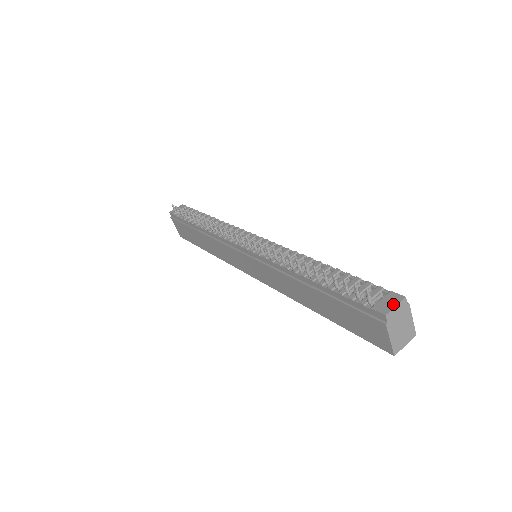
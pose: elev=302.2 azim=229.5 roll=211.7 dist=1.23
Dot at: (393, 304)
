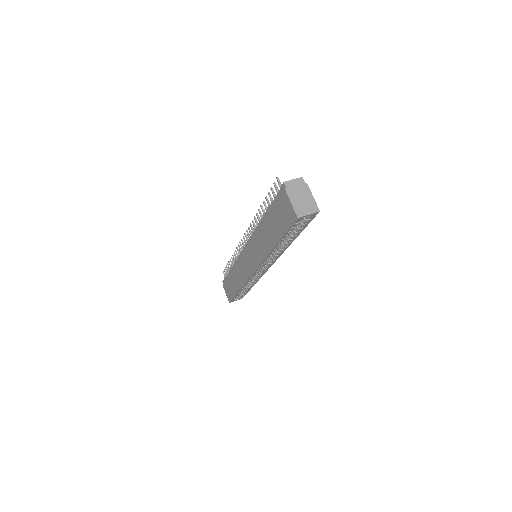
Dot at: (292, 180)
